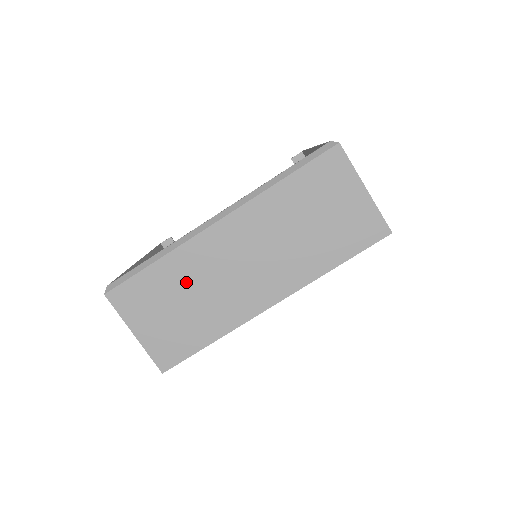
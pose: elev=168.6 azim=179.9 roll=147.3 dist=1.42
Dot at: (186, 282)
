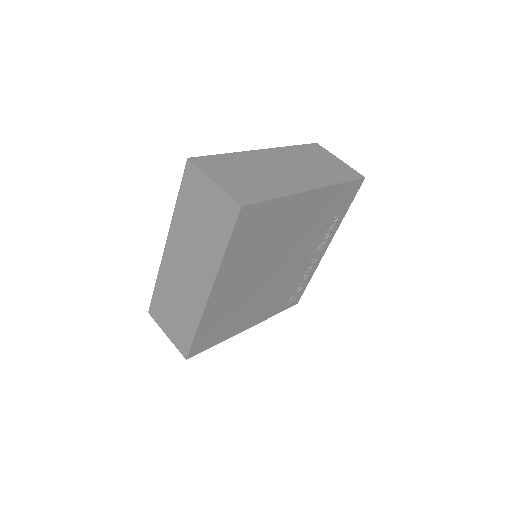
Dot at: (170, 292)
